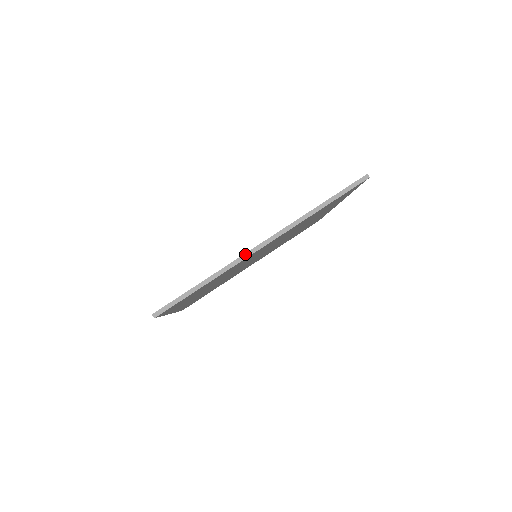
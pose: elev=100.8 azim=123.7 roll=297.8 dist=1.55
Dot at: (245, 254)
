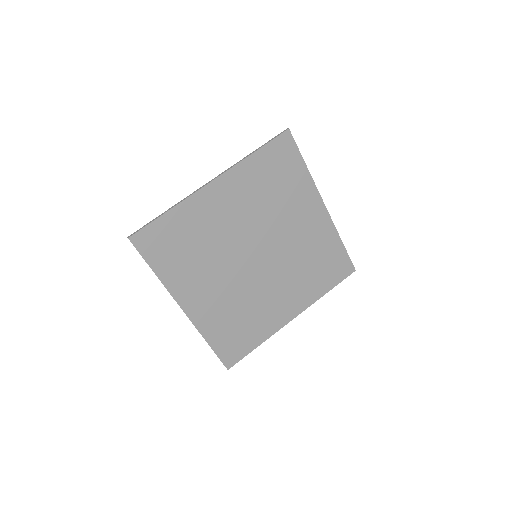
Dot at: (197, 190)
